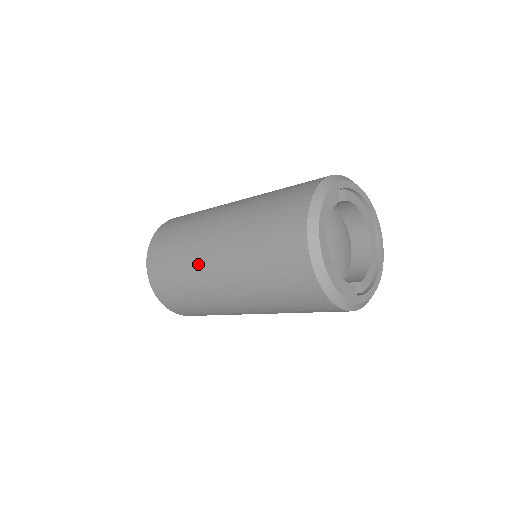
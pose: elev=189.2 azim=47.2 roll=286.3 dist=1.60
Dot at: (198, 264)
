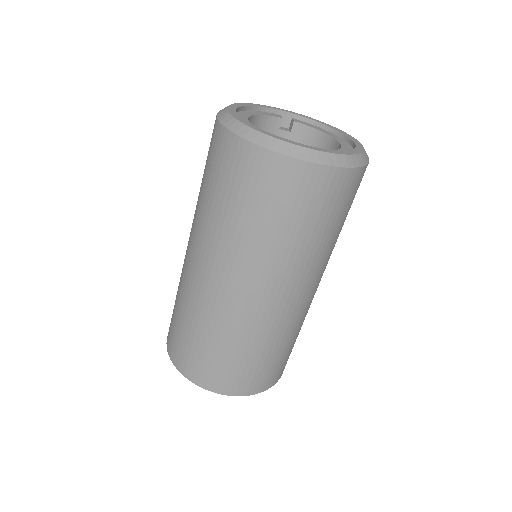
Dot at: occluded
